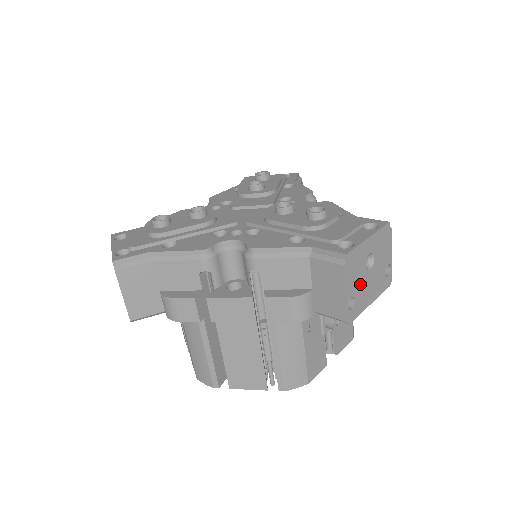
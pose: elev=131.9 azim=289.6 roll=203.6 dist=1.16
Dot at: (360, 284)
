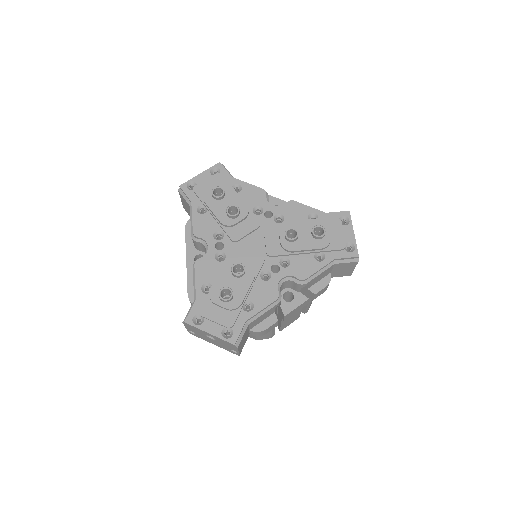
Dot at: occluded
